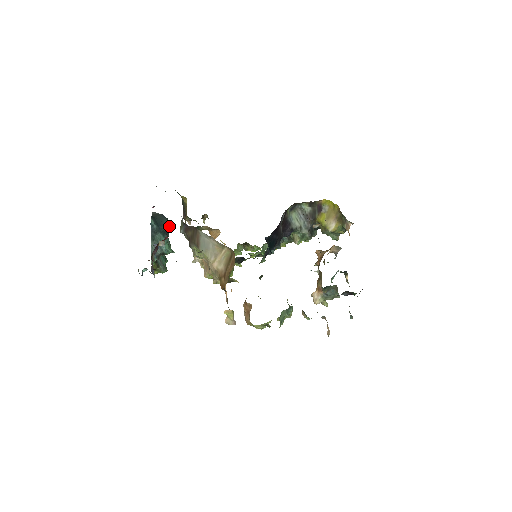
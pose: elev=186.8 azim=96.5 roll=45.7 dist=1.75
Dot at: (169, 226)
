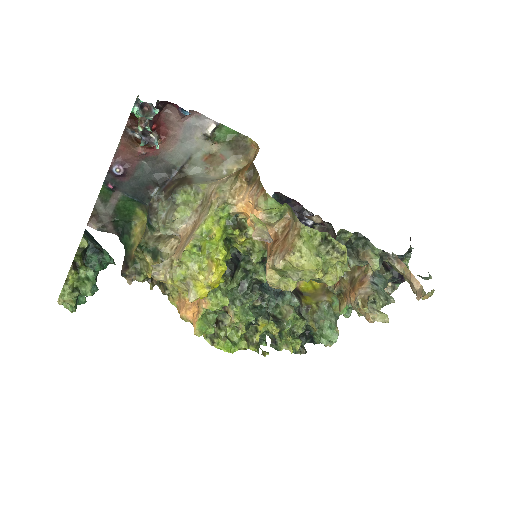
Dot at: occluded
